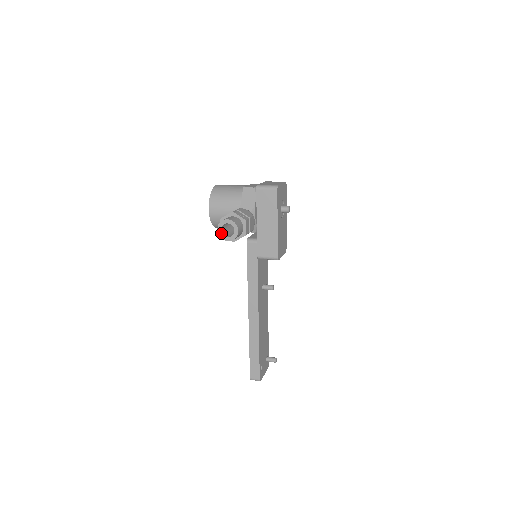
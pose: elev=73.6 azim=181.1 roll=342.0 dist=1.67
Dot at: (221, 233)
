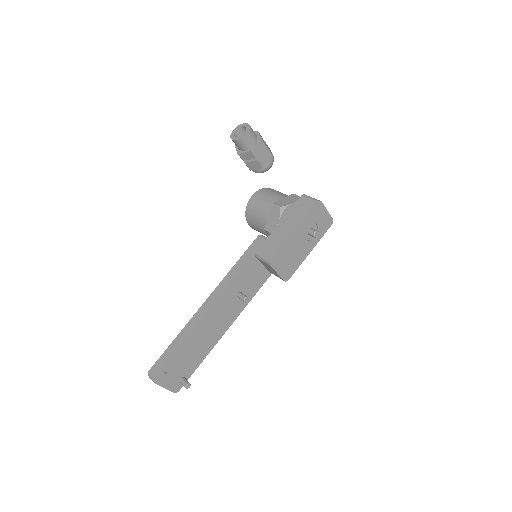
Dot at: (234, 133)
